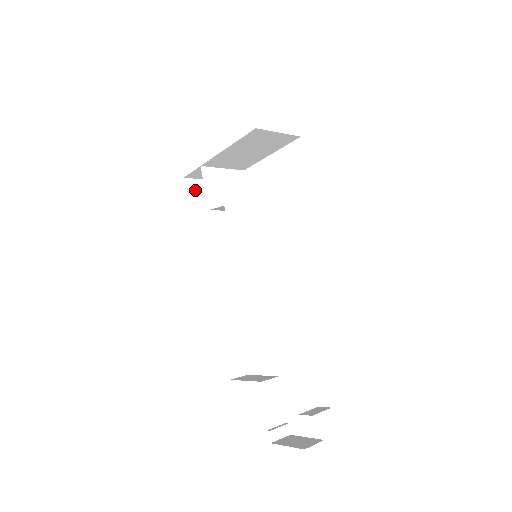
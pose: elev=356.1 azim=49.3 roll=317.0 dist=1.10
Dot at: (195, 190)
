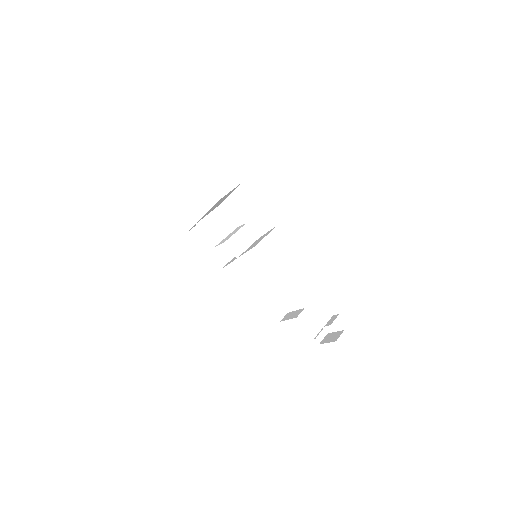
Dot at: (199, 234)
